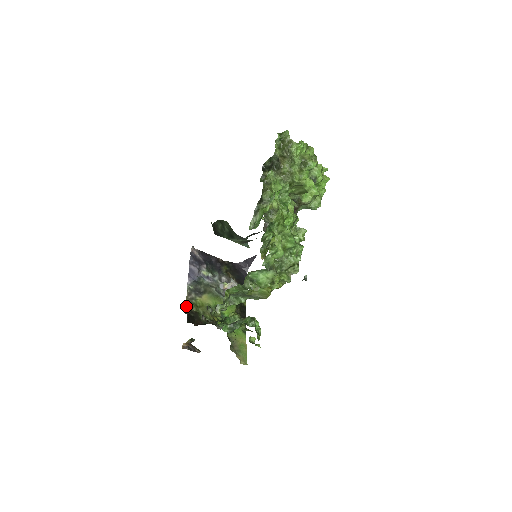
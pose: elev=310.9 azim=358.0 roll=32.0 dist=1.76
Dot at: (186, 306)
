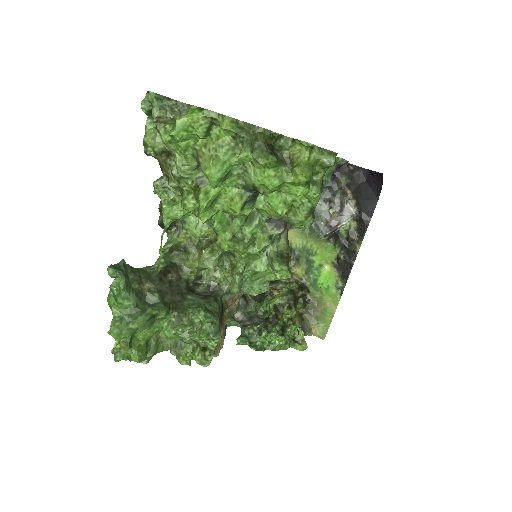
Dot at: occluded
